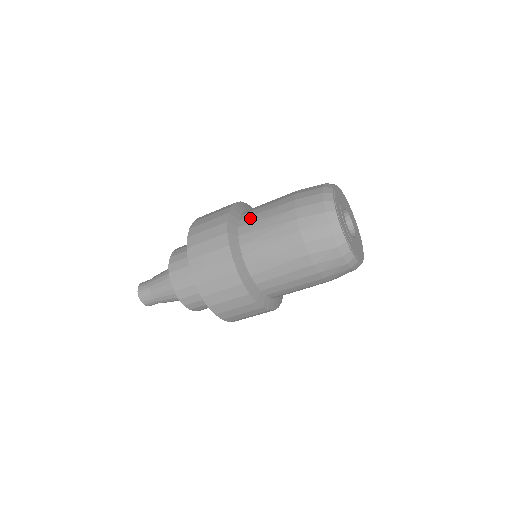
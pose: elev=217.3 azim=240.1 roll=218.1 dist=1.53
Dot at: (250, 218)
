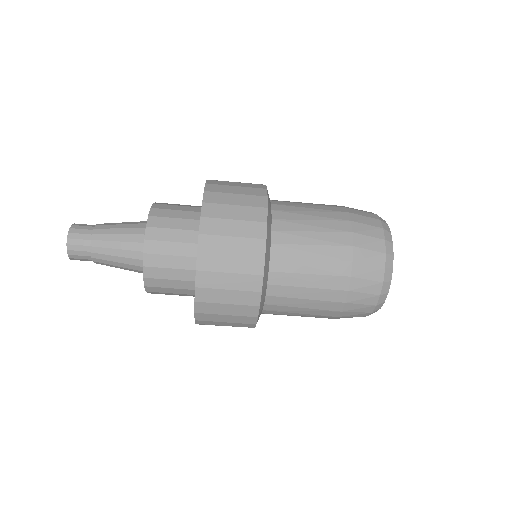
Dot at: (287, 202)
